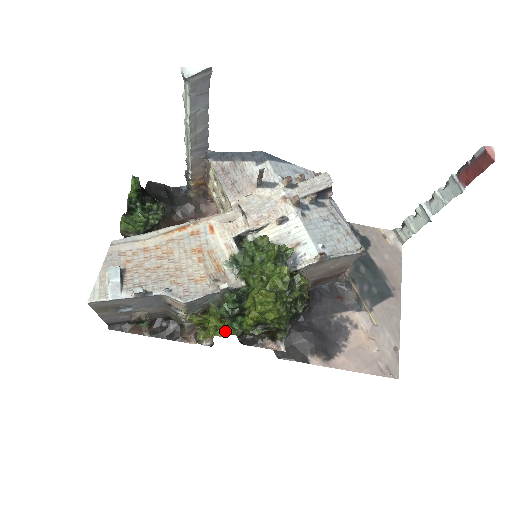
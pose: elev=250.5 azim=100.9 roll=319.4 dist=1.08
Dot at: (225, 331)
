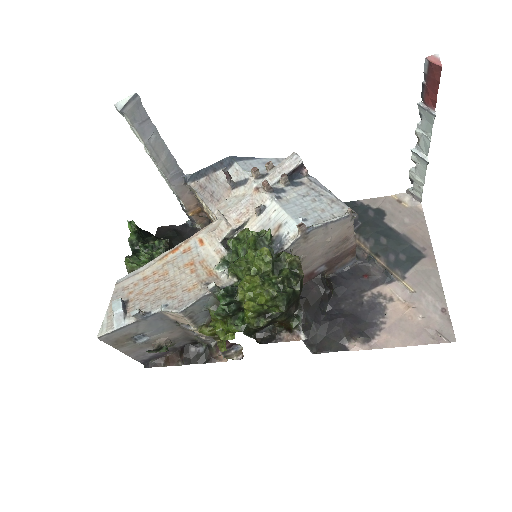
Dot at: occluded
